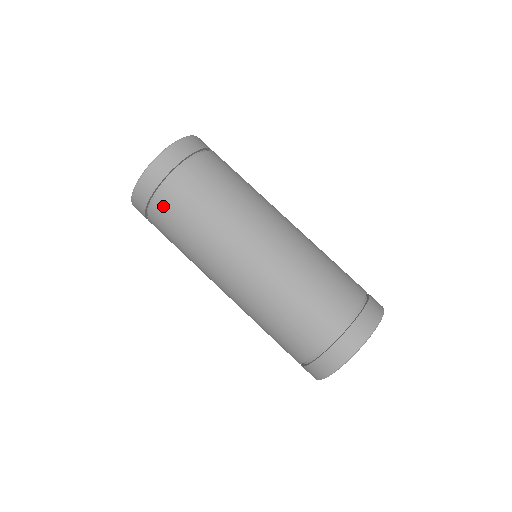
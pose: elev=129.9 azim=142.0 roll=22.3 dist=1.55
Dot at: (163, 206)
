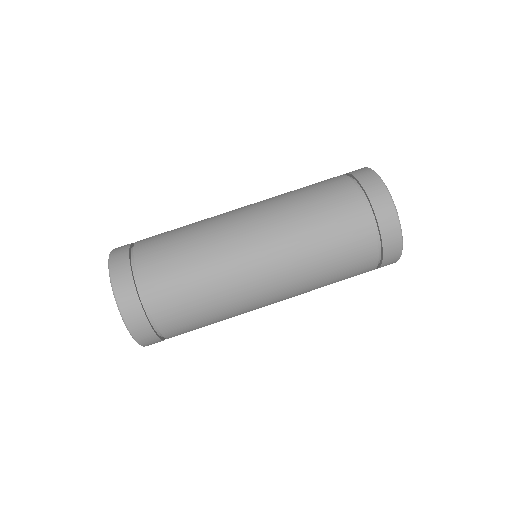
Dot at: (155, 289)
